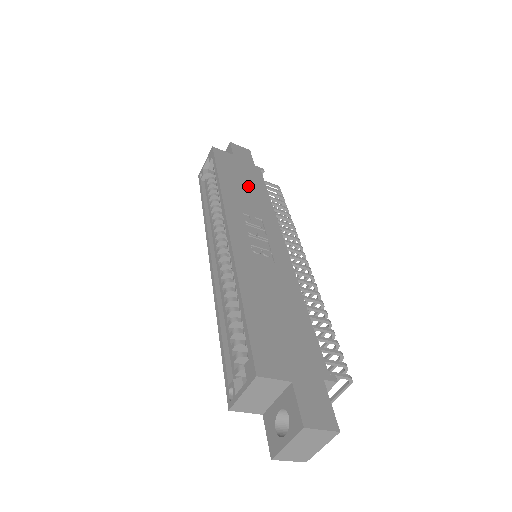
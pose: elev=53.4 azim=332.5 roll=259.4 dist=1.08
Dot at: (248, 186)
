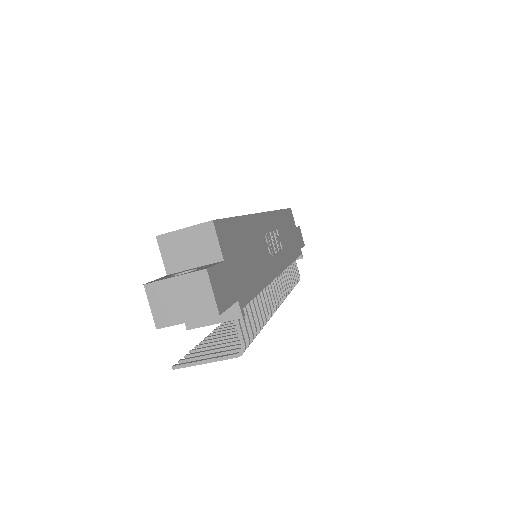
Dot at: (290, 239)
